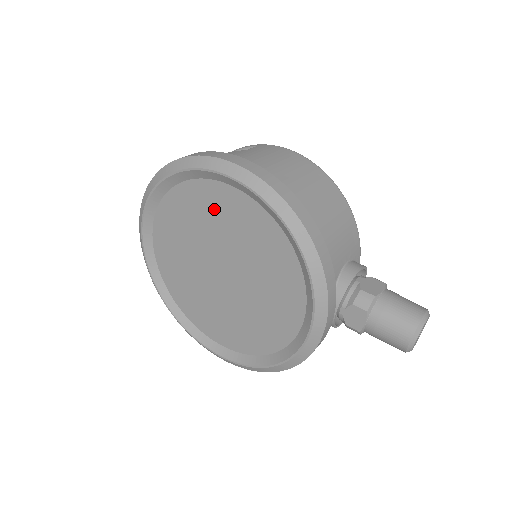
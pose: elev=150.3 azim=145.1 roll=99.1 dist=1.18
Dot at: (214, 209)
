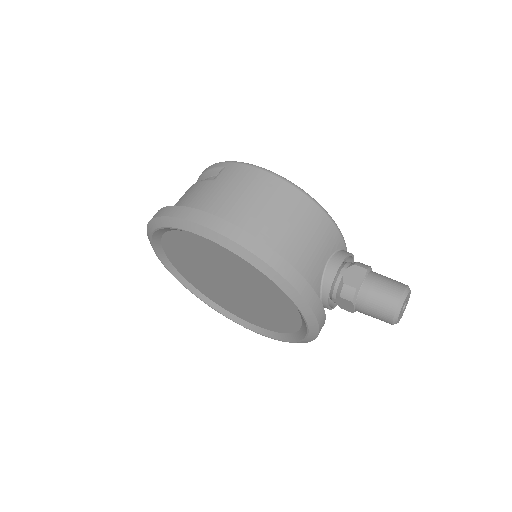
Dot at: (202, 250)
